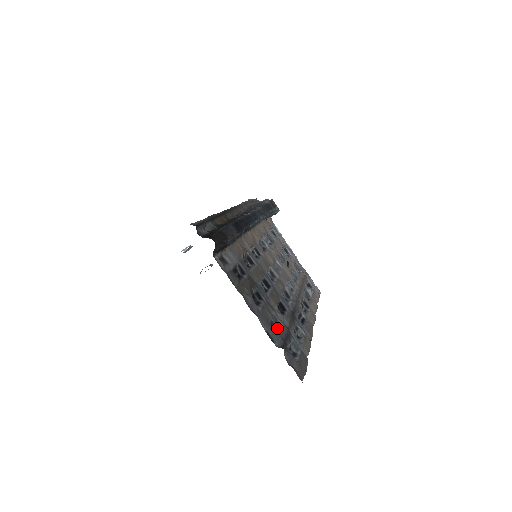
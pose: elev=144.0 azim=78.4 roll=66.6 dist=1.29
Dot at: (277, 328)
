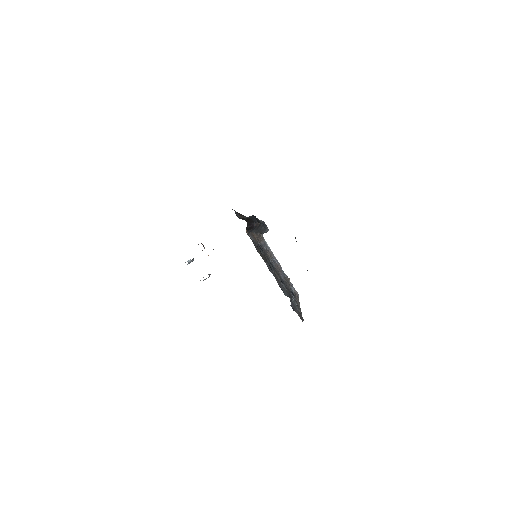
Dot at: occluded
